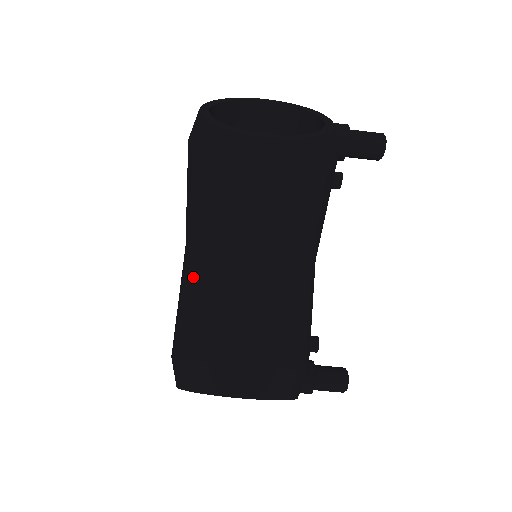
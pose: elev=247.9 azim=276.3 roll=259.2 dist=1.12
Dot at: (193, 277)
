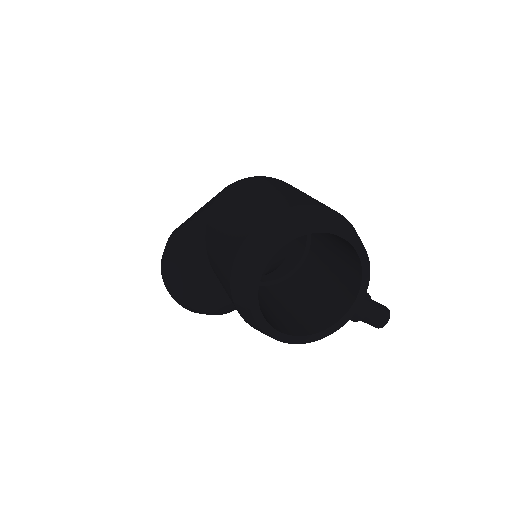
Dot at: (197, 261)
